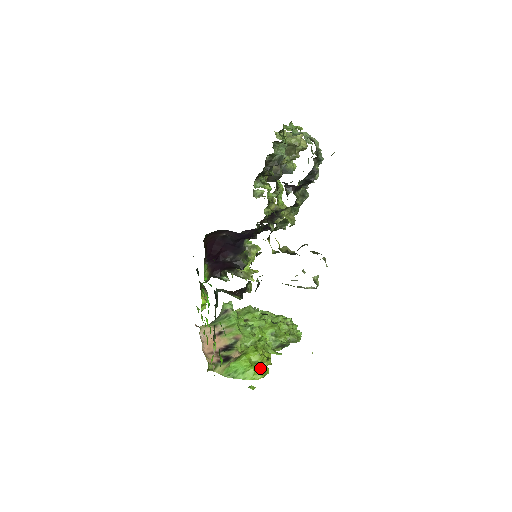
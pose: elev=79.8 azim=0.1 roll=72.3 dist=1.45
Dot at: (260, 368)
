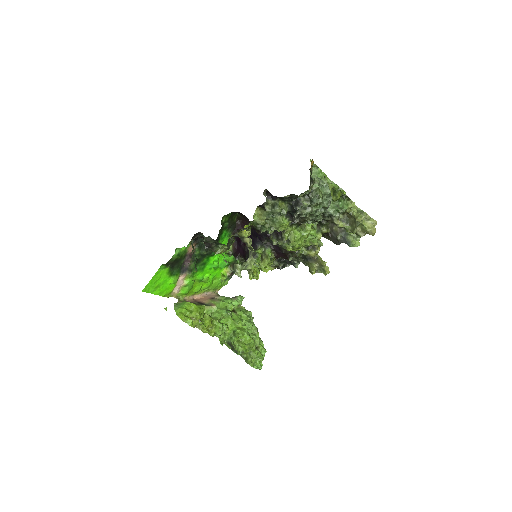
Dot at: (189, 317)
